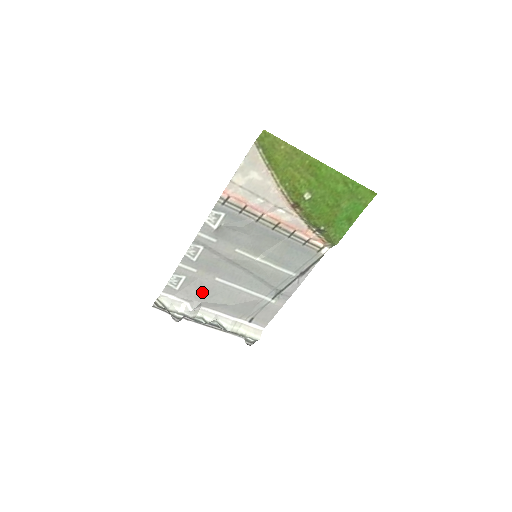
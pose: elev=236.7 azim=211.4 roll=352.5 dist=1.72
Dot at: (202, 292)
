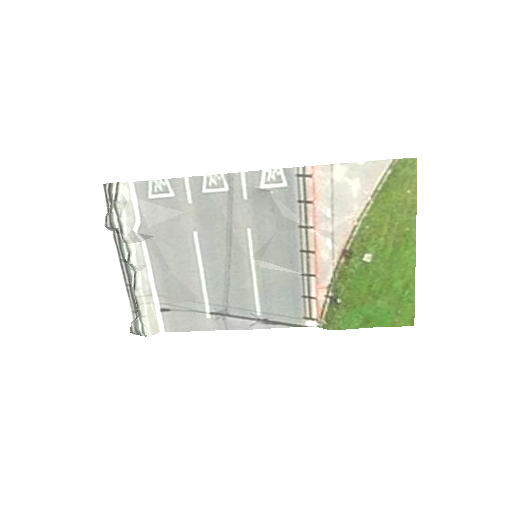
Dot at: (166, 228)
